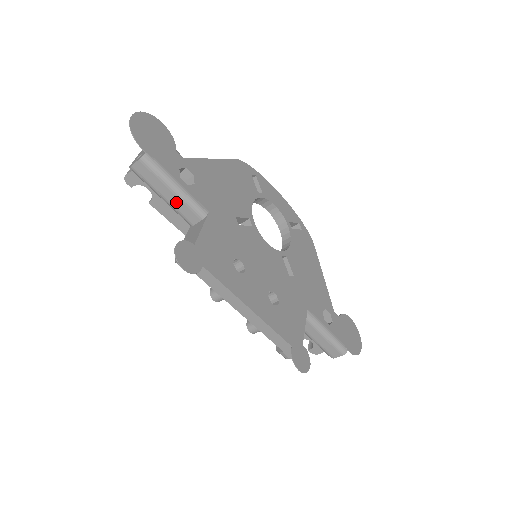
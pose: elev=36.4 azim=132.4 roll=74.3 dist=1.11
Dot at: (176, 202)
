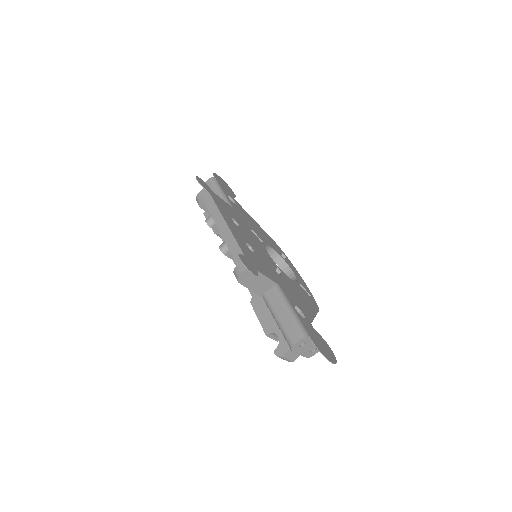
Dot at: occluded
